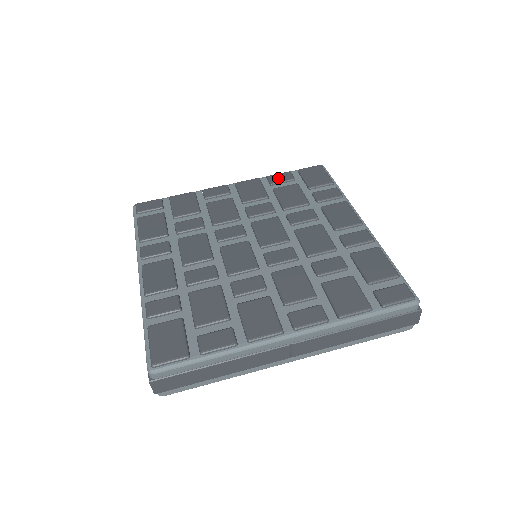
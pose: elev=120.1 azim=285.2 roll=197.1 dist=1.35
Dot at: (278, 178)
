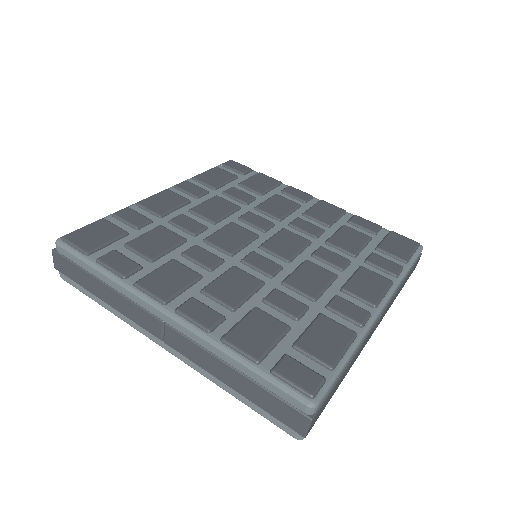
Dot at: (361, 222)
